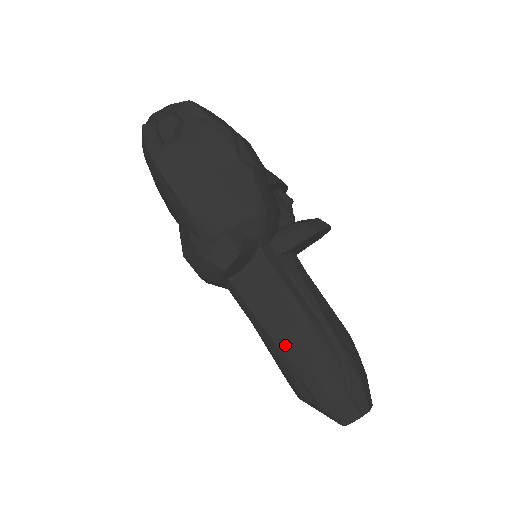
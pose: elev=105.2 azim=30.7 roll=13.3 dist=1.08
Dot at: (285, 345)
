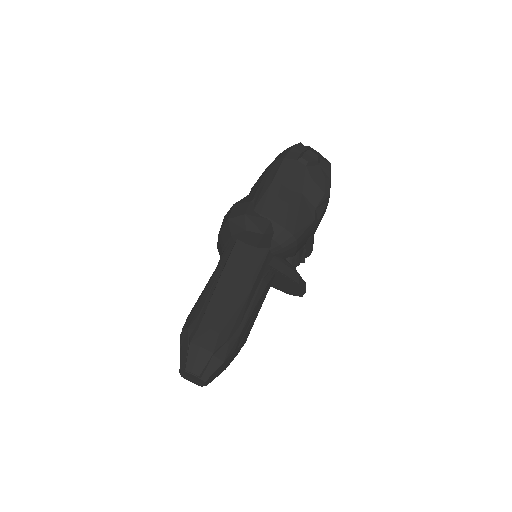
Dot at: (219, 296)
